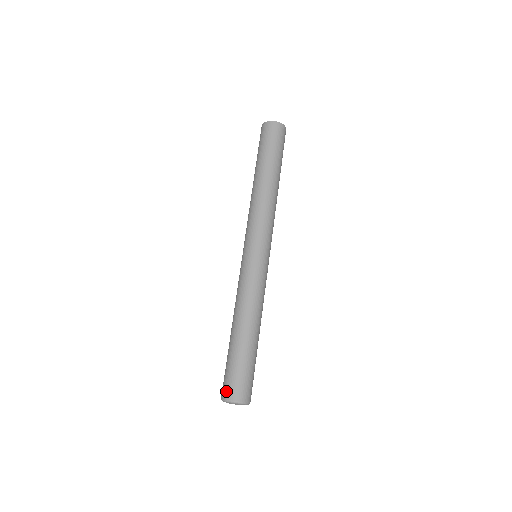
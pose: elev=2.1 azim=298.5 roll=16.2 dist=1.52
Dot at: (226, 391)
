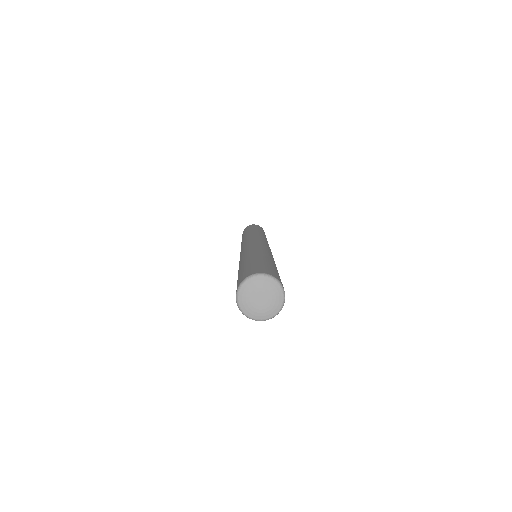
Dot at: (255, 270)
